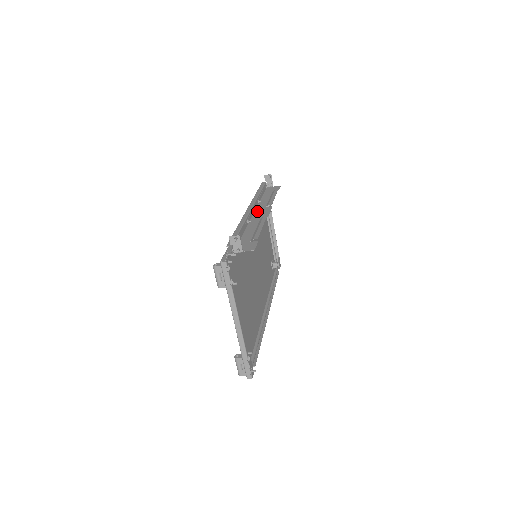
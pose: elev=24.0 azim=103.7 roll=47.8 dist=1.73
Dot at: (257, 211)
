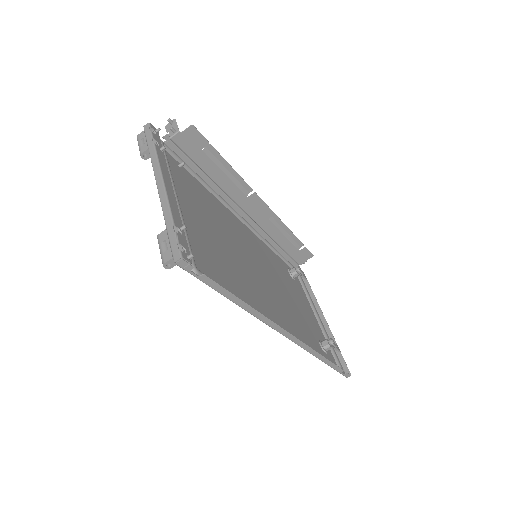
Dot at: (254, 216)
